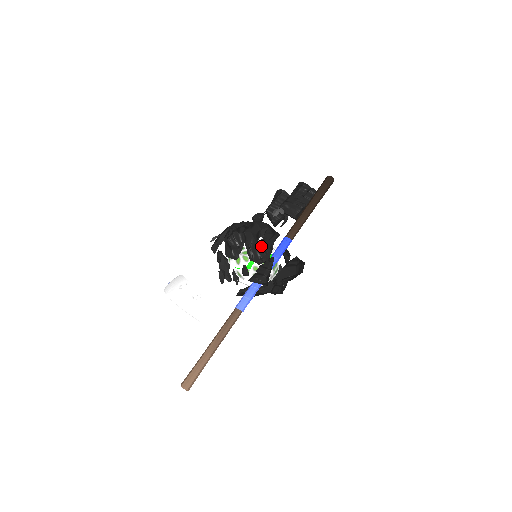
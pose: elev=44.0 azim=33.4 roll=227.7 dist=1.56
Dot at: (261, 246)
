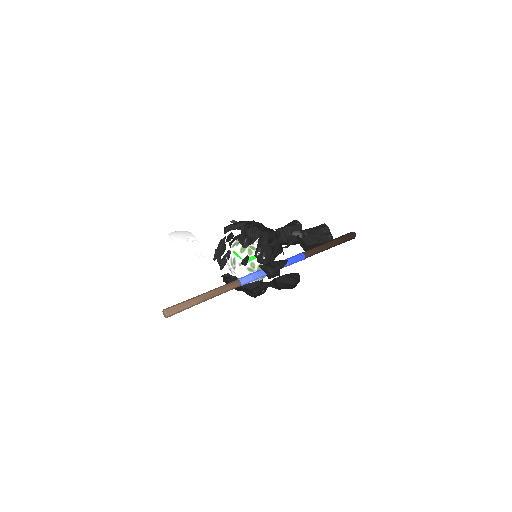
Dot at: (270, 250)
